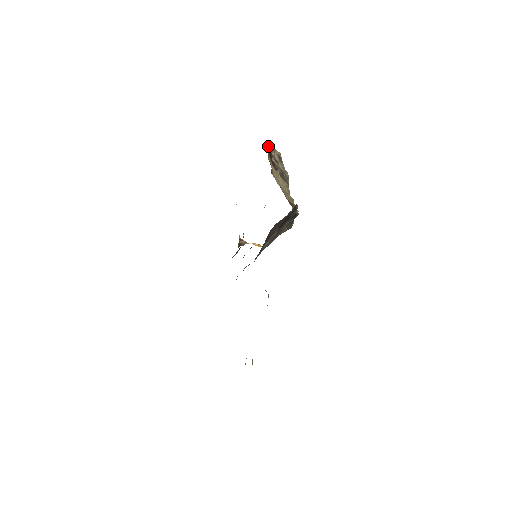
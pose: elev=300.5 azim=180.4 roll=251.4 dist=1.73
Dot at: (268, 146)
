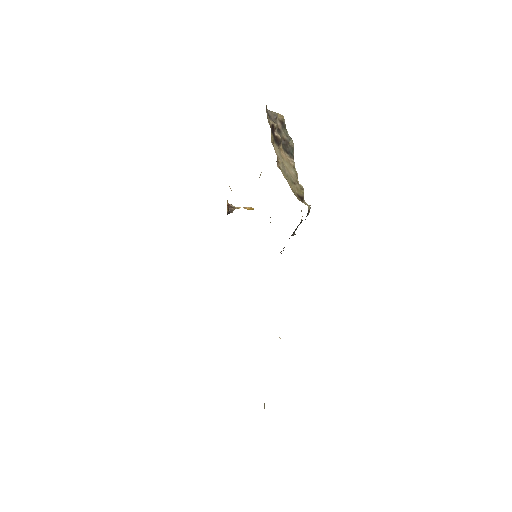
Dot at: (268, 111)
